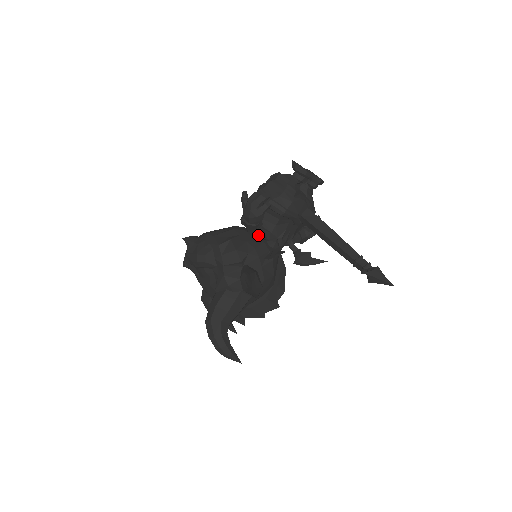
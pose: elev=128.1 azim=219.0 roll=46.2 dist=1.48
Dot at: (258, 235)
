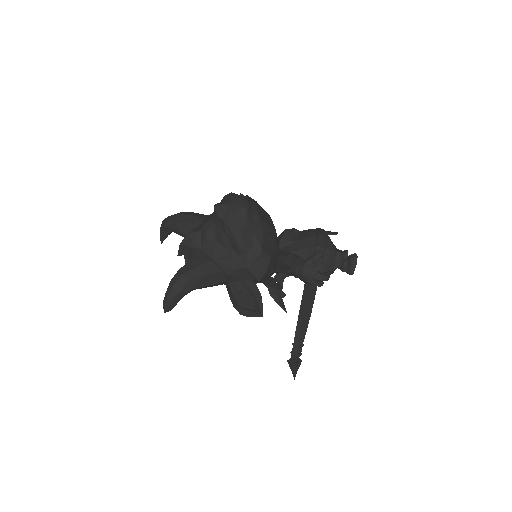
Dot at: (283, 268)
